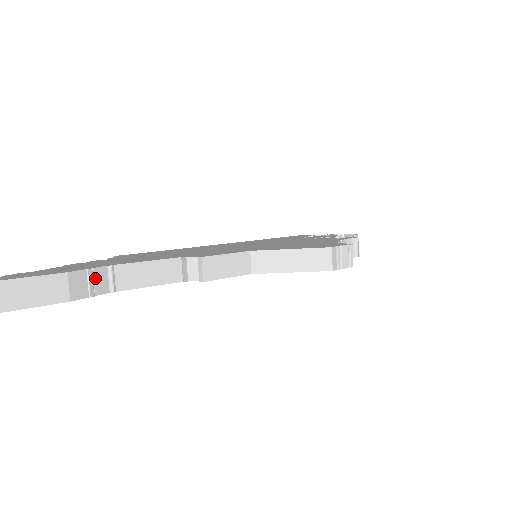
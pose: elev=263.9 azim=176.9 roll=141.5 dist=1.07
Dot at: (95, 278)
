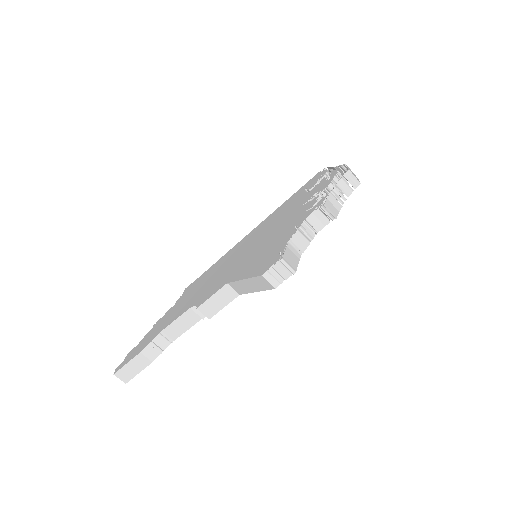
Dot at: (157, 343)
